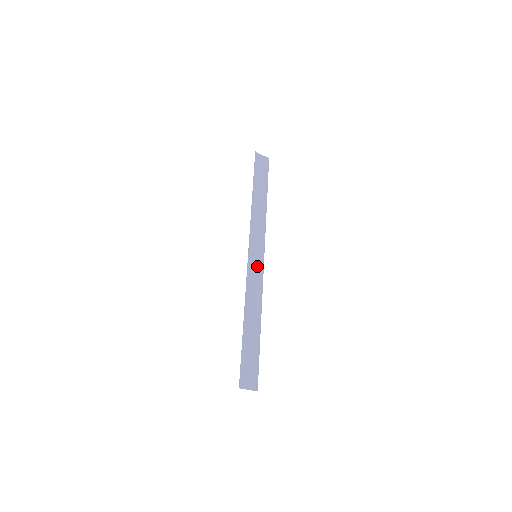
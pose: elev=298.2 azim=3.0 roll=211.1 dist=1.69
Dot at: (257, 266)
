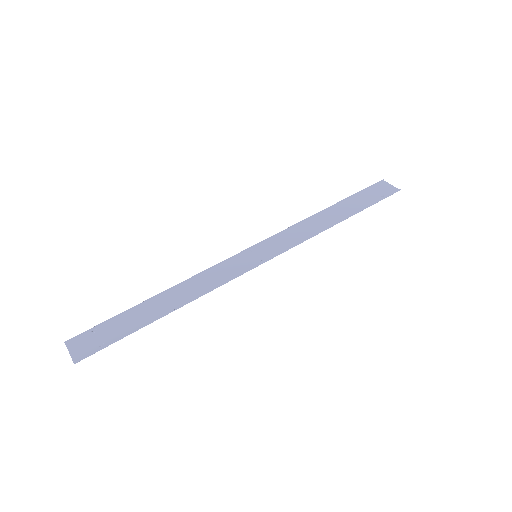
Dot at: (245, 264)
